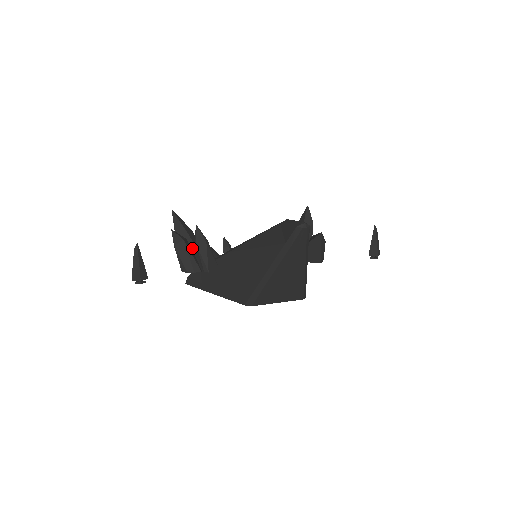
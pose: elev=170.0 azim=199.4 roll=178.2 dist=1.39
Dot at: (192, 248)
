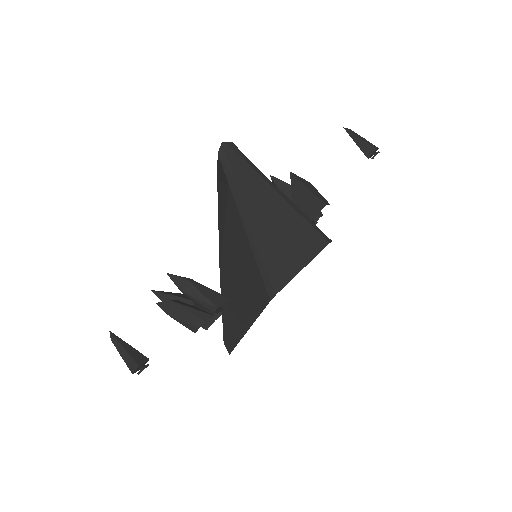
Dot at: occluded
